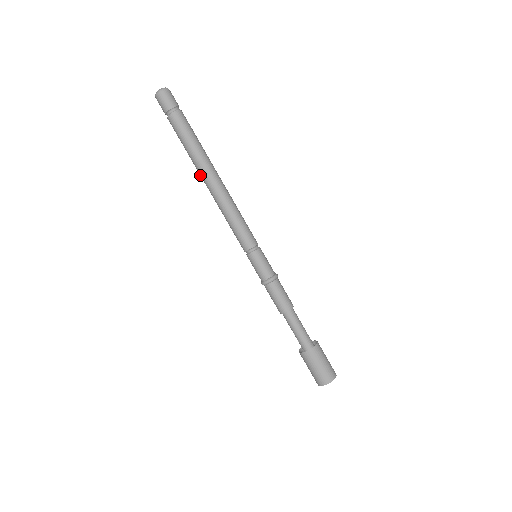
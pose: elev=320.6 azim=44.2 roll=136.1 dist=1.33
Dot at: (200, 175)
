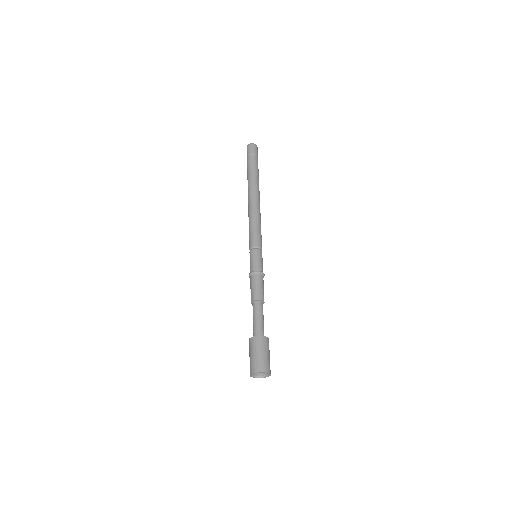
Dot at: occluded
